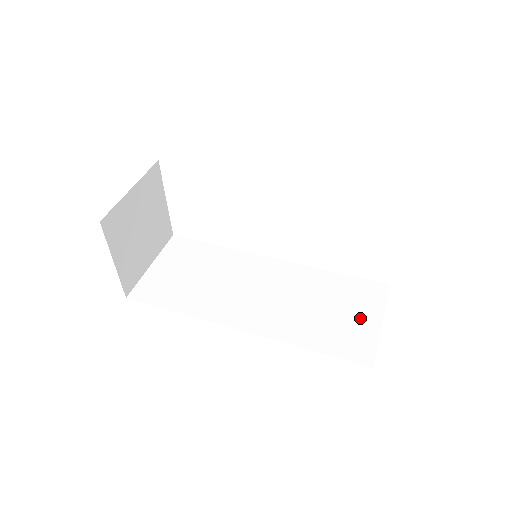
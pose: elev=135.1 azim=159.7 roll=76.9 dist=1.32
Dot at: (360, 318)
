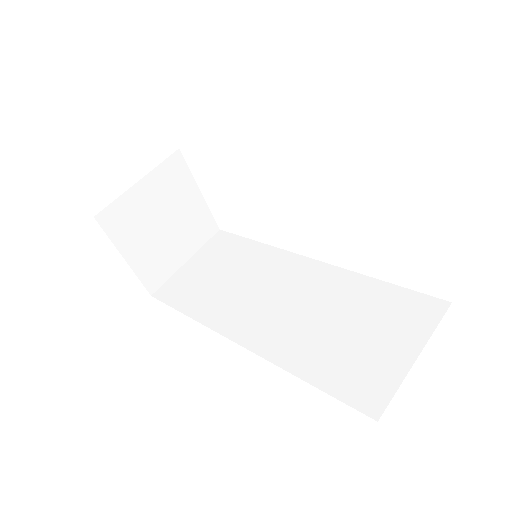
Dot at: (387, 346)
